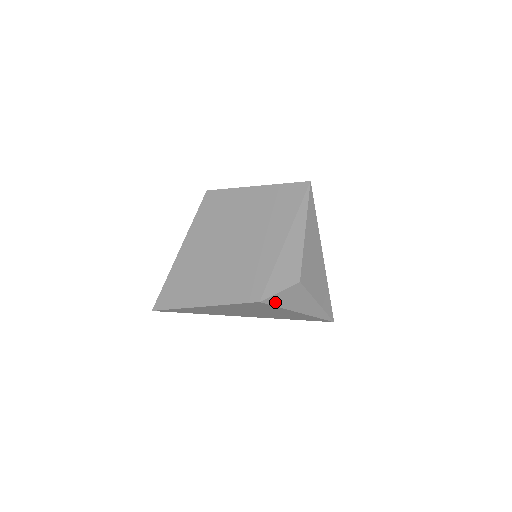
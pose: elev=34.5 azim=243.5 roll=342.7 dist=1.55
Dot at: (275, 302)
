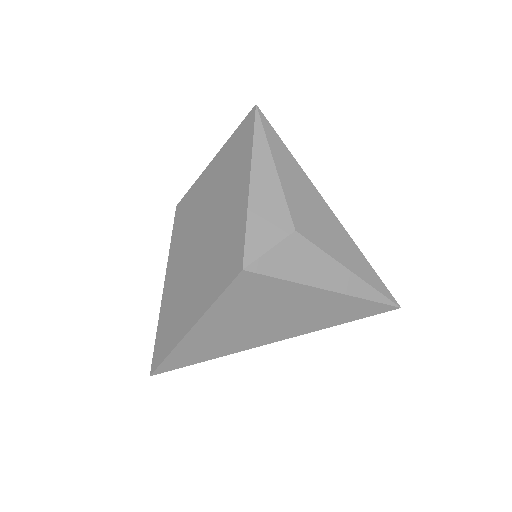
Dot at: (271, 270)
